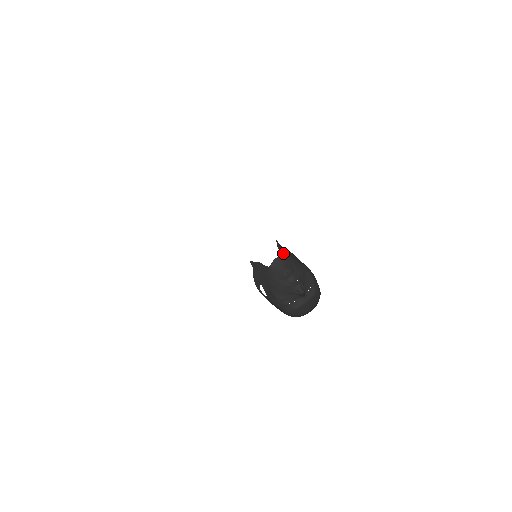
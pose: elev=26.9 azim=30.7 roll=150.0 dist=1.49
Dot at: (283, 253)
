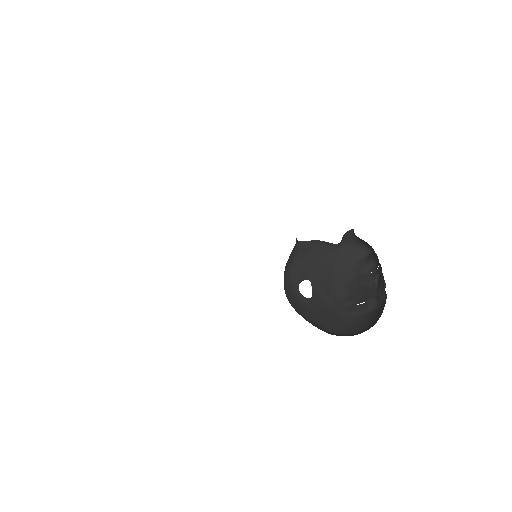
Dot at: occluded
